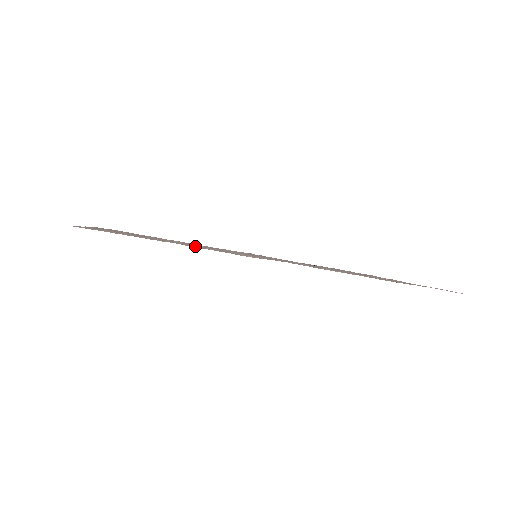
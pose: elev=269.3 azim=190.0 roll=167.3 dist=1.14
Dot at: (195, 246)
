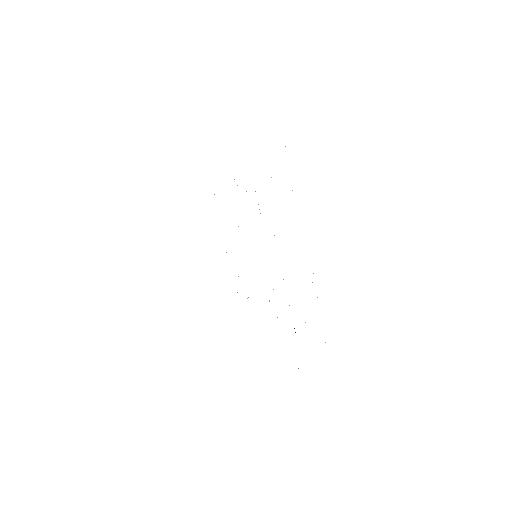
Dot at: occluded
